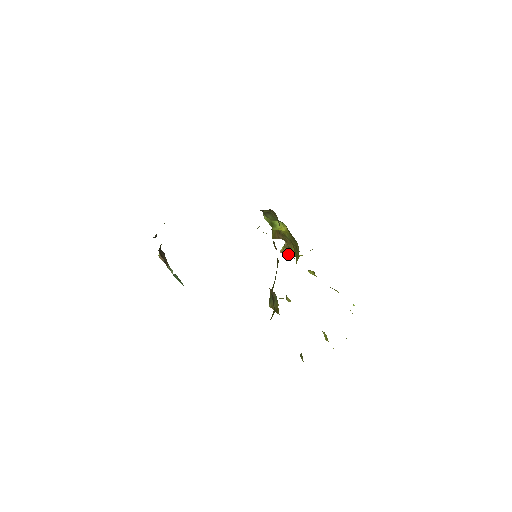
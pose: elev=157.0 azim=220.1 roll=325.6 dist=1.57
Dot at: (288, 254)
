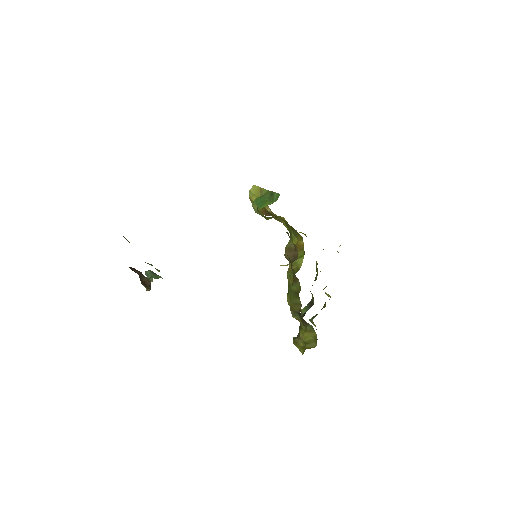
Dot at: occluded
